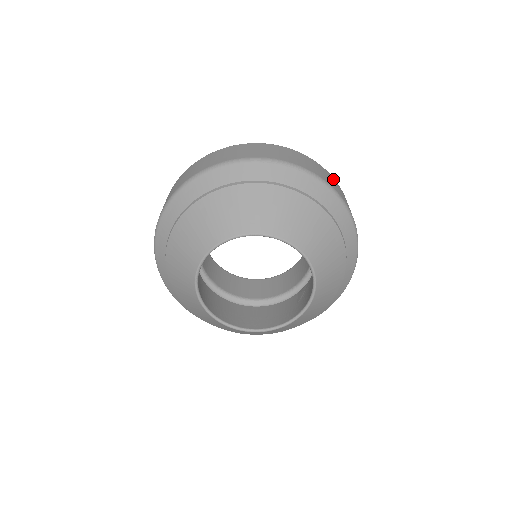
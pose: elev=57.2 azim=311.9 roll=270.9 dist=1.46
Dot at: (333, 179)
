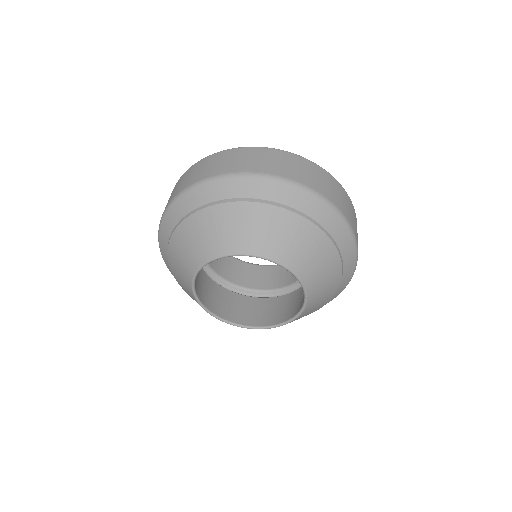
Dot at: (327, 176)
